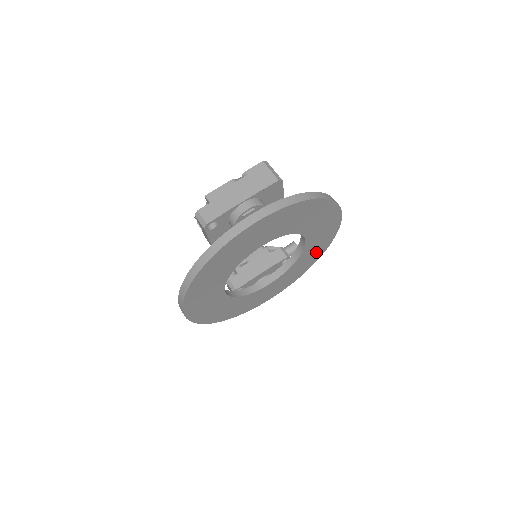
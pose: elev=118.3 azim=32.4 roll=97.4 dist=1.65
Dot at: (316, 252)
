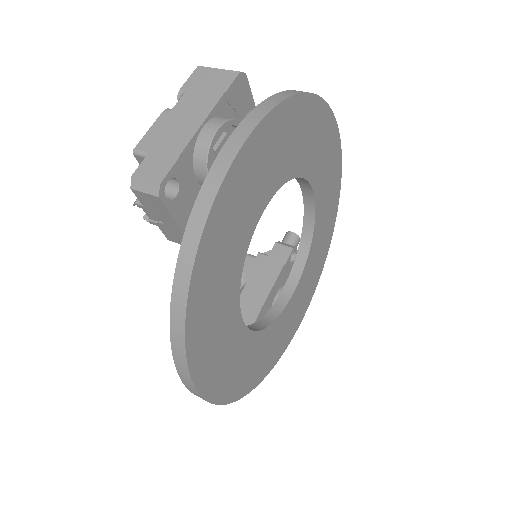
Dot at: (328, 218)
